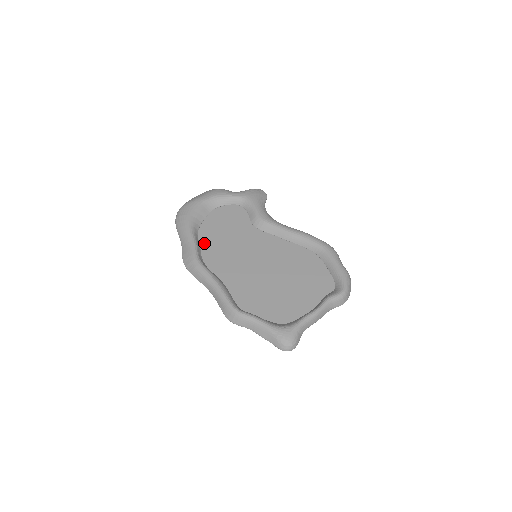
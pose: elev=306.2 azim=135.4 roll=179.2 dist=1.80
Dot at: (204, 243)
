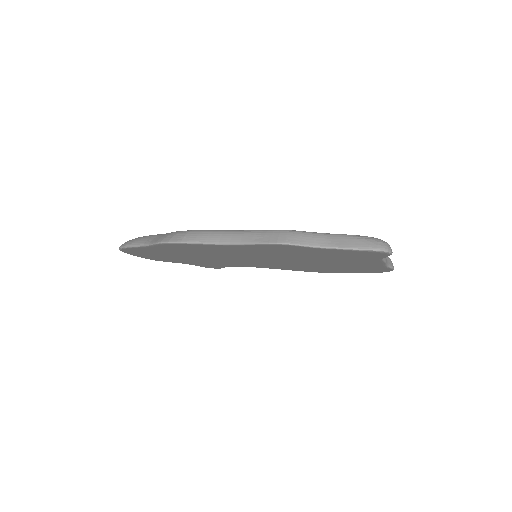
Dot at: occluded
